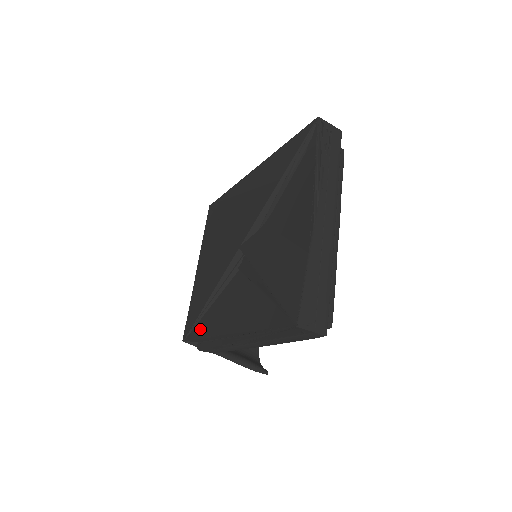
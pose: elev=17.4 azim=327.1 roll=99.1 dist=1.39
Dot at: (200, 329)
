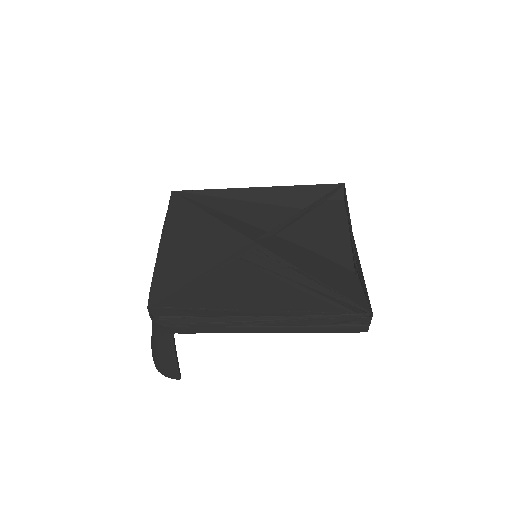
Dot at: (184, 301)
